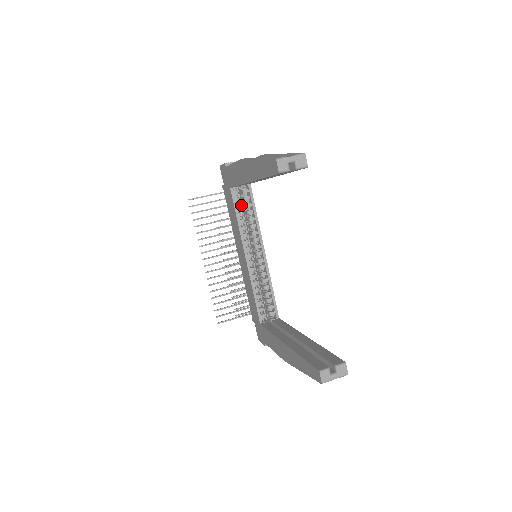
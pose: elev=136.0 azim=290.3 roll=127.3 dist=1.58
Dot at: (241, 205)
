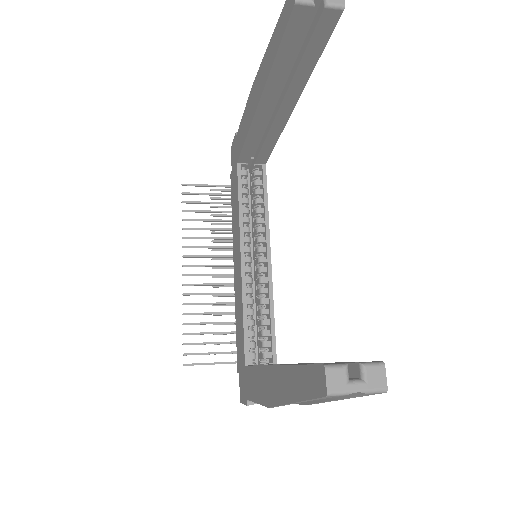
Dot at: (250, 198)
